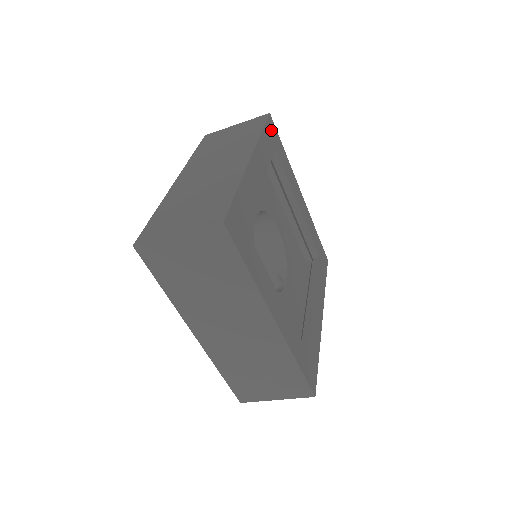
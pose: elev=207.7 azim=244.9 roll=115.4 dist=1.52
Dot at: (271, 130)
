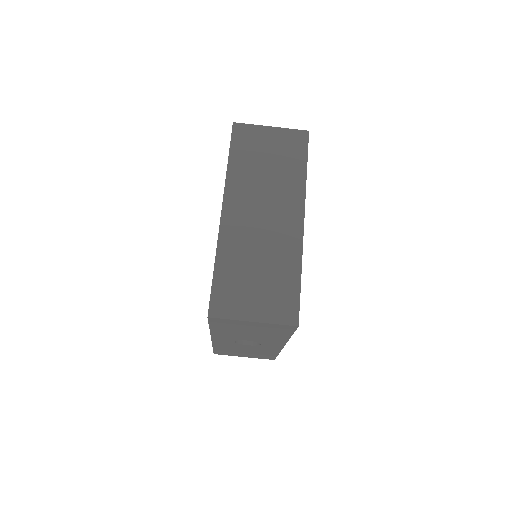
Dot at: occluded
